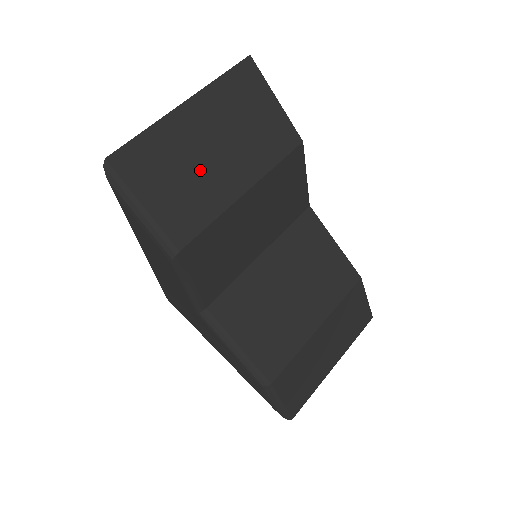
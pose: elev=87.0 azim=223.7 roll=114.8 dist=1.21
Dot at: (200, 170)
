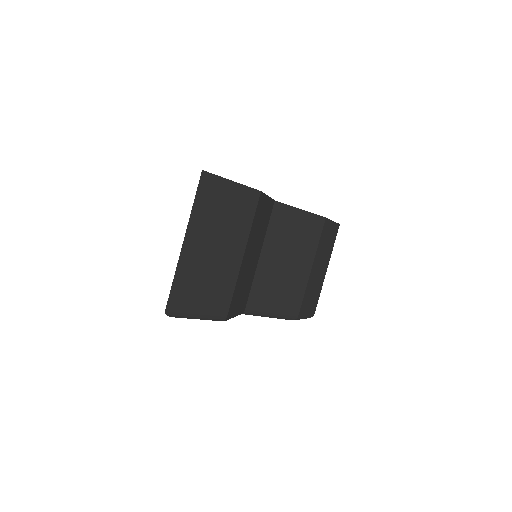
Dot at: (214, 268)
